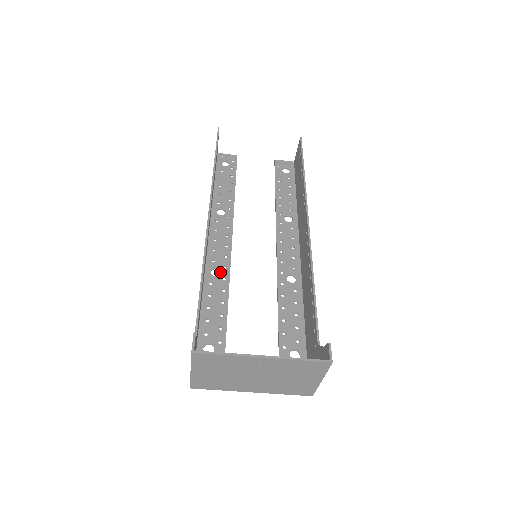
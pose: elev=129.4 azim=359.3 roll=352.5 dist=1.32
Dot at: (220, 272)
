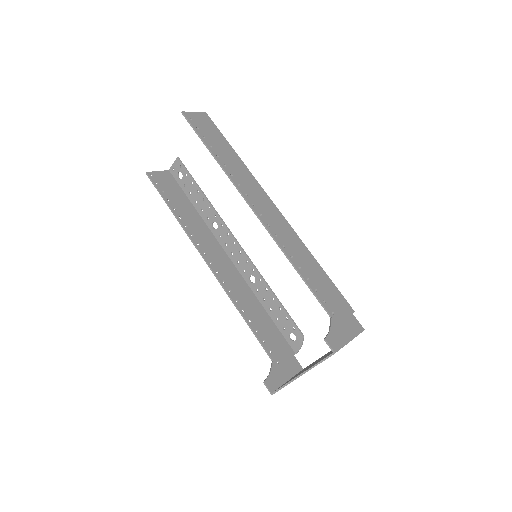
Dot at: occluded
